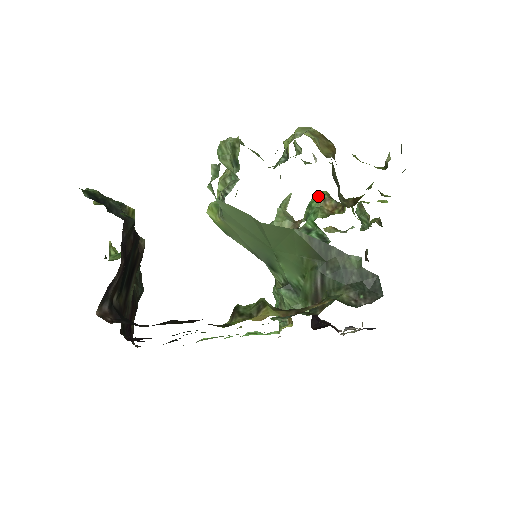
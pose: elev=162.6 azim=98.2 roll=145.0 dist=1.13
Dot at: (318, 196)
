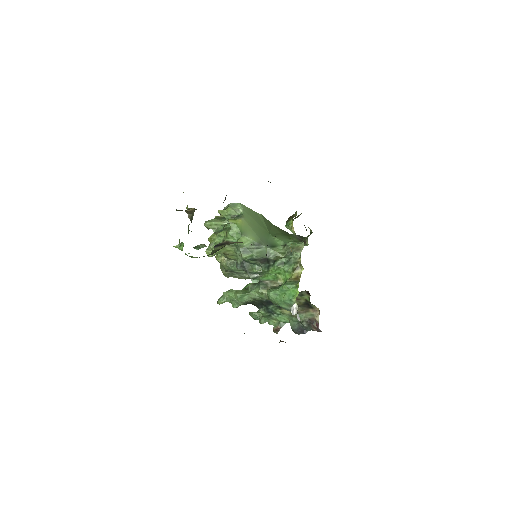
Dot at: occluded
